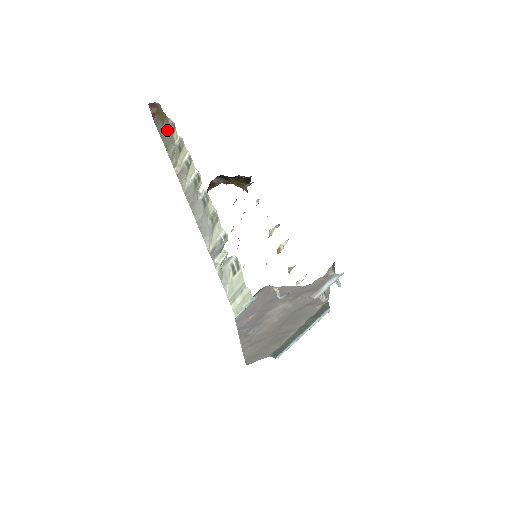
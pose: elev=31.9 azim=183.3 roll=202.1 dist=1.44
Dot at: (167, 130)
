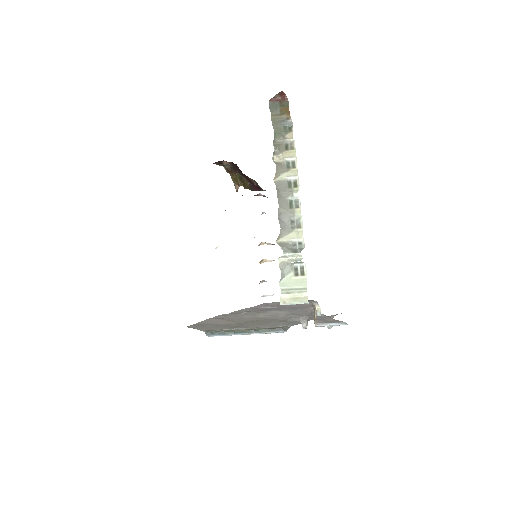
Dot at: (282, 123)
